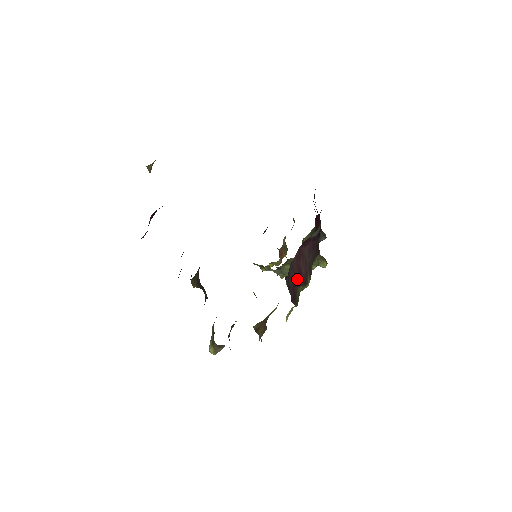
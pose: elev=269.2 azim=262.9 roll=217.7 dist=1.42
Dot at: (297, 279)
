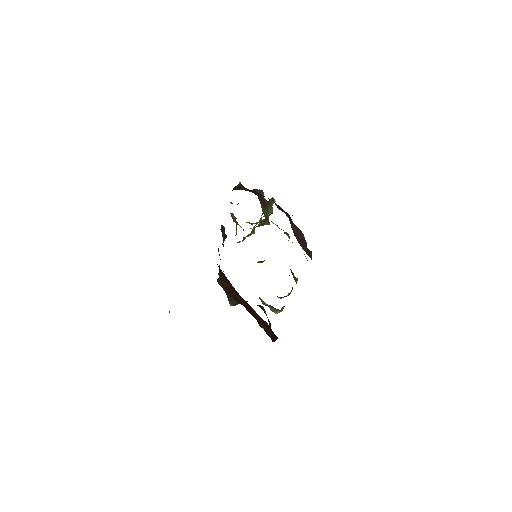
Dot at: (305, 246)
